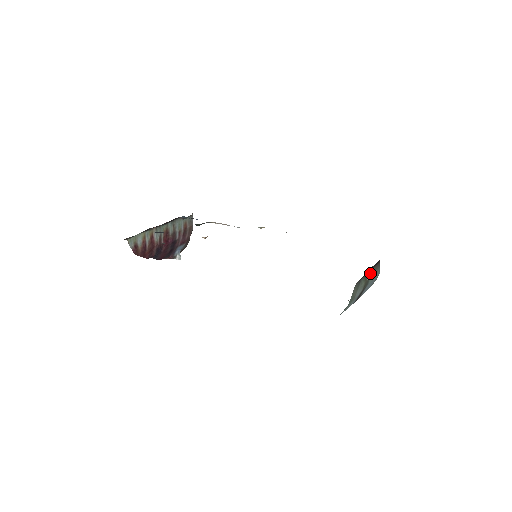
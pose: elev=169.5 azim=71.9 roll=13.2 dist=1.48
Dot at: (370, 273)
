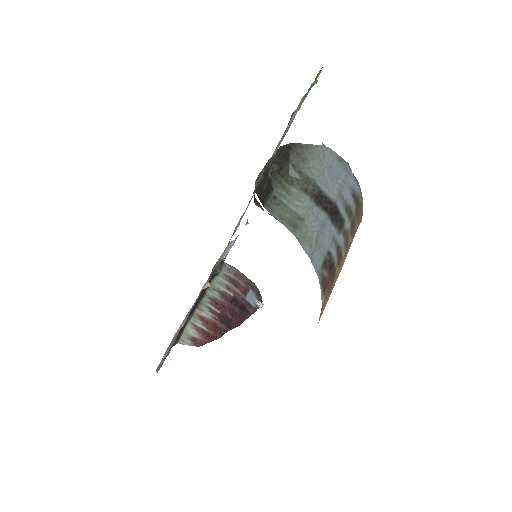
Dot at: (293, 169)
